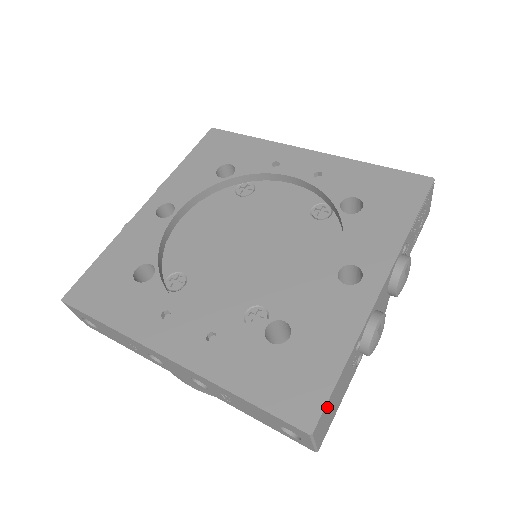
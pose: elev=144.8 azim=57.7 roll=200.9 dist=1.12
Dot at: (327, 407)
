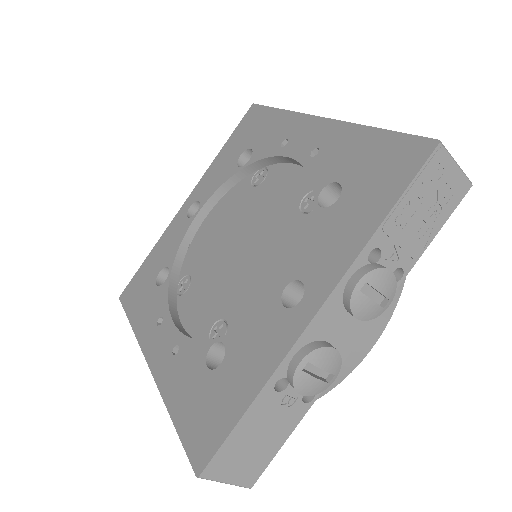
Dot at: (227, 451)
